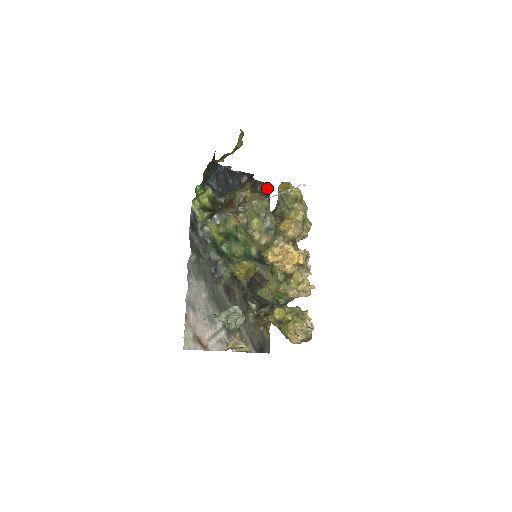
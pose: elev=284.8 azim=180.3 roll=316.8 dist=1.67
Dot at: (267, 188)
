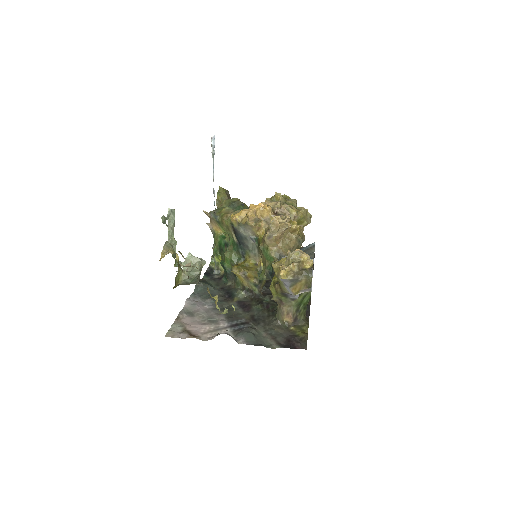
Dot at: occluded
